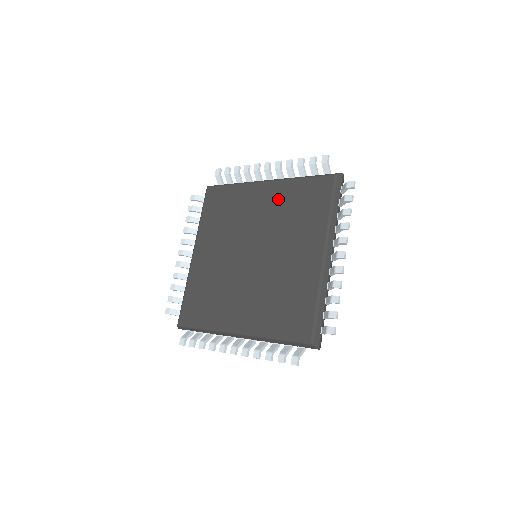
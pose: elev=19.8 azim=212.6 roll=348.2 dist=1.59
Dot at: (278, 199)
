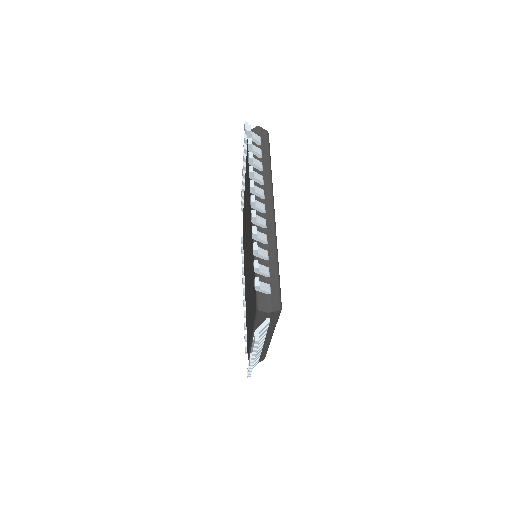
Dot at: (251, 248)
